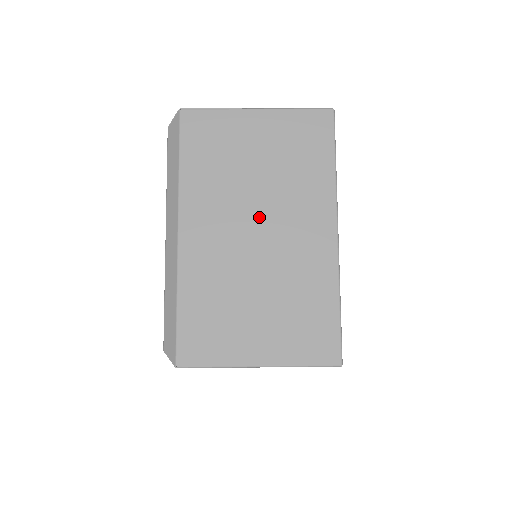
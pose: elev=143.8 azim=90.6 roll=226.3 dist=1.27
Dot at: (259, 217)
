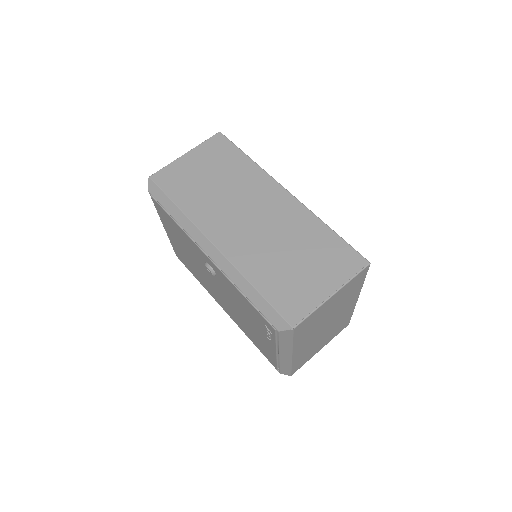
Dot at: (328, 323)
